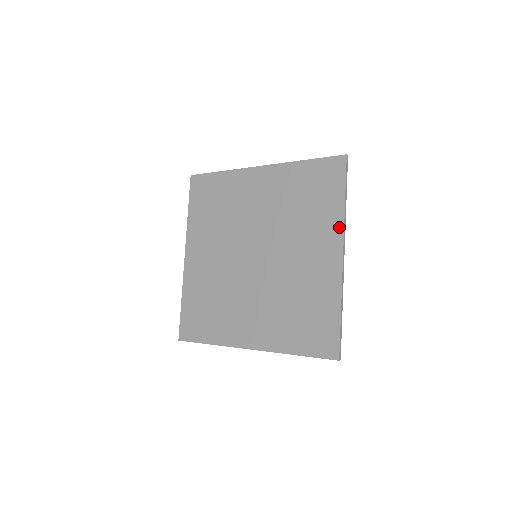
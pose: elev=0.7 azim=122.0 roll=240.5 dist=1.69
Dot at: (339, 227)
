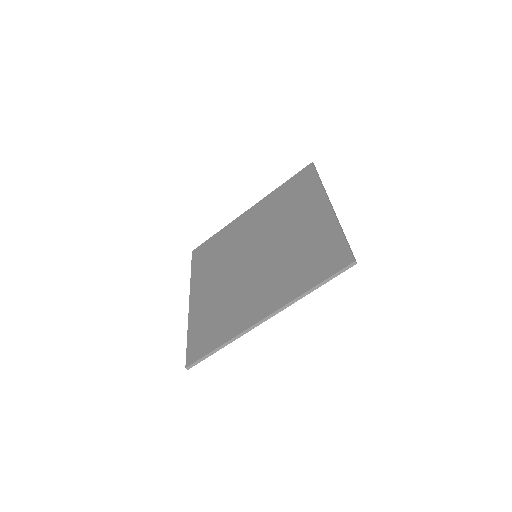
Dot at: (286, 300)
